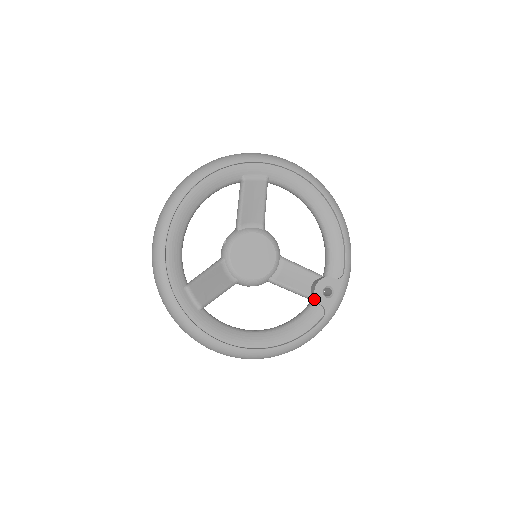
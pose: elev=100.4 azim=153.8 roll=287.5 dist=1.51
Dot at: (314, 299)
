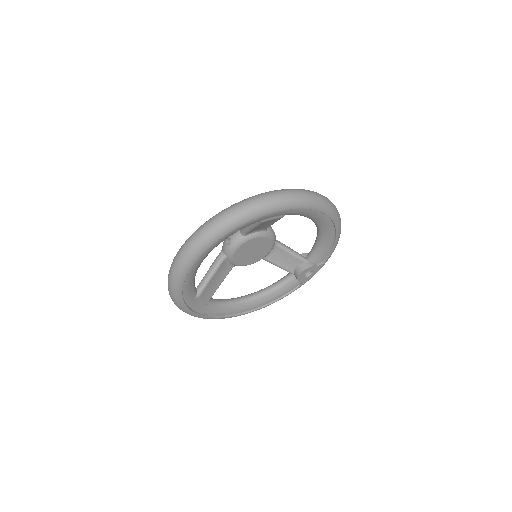
Dot at: (296, 277)
